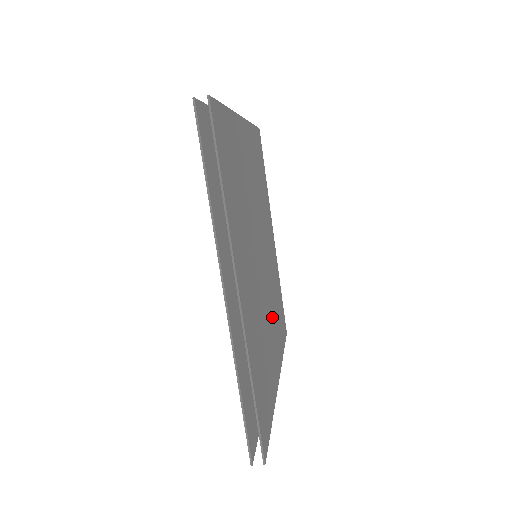
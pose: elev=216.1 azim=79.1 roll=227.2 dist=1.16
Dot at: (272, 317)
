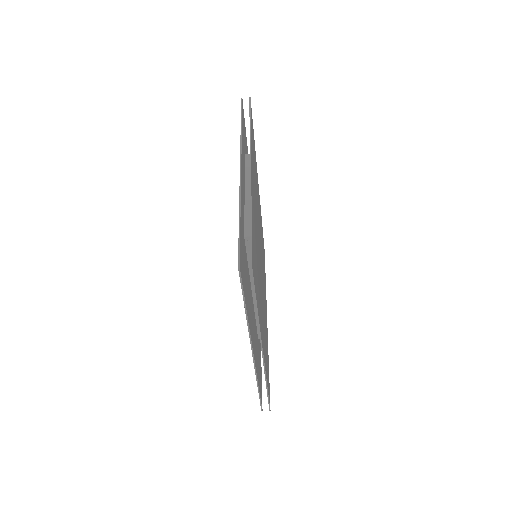
Dot at: occluded
